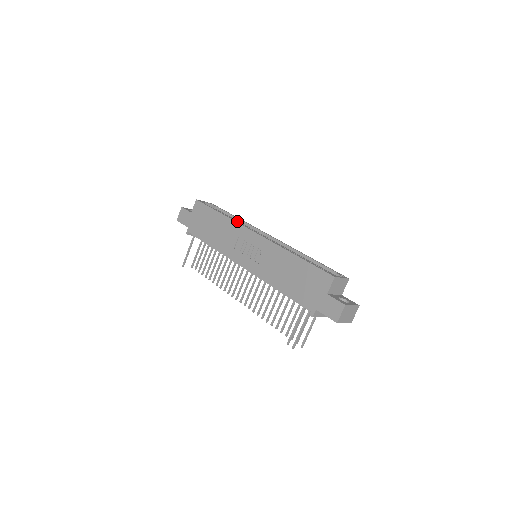
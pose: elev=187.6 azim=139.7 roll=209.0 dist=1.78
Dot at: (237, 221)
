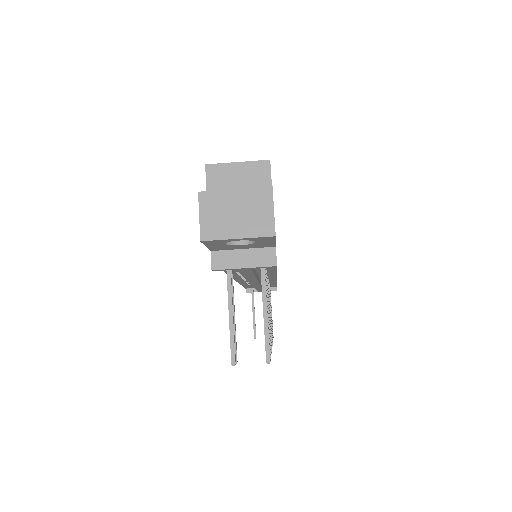
Dot at: occluded
